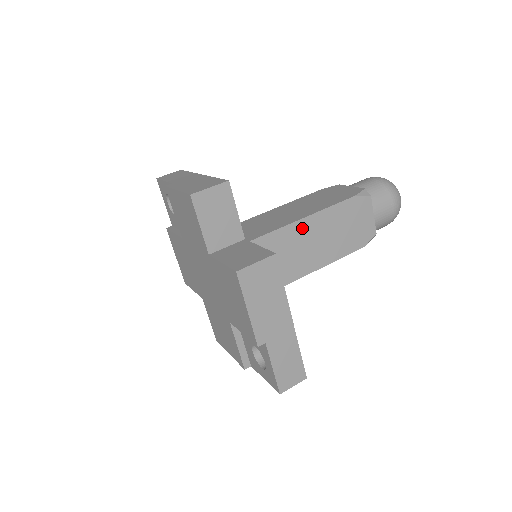
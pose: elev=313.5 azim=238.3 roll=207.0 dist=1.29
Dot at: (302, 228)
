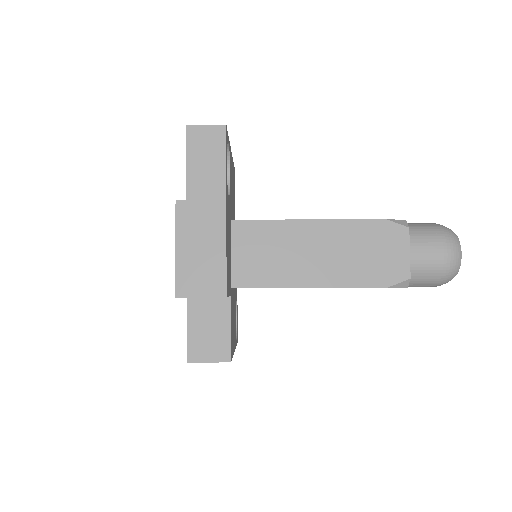
Dot at: occluded
